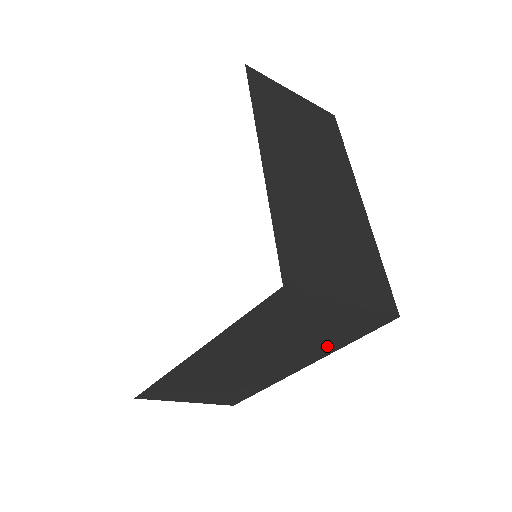
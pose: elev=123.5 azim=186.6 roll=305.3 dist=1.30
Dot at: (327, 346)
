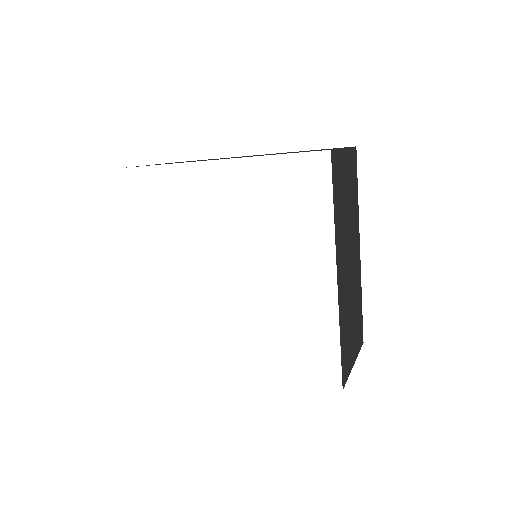
Dot at: occluded
